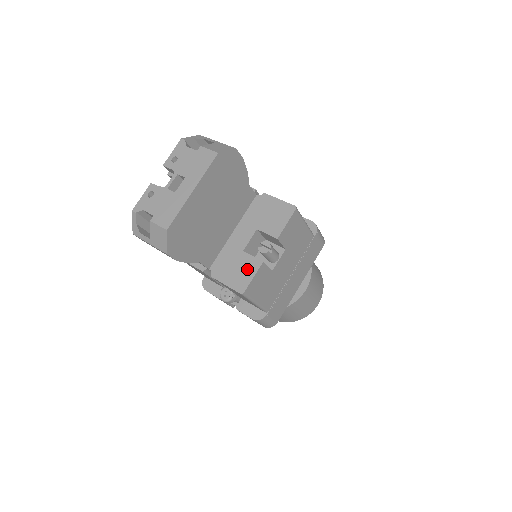
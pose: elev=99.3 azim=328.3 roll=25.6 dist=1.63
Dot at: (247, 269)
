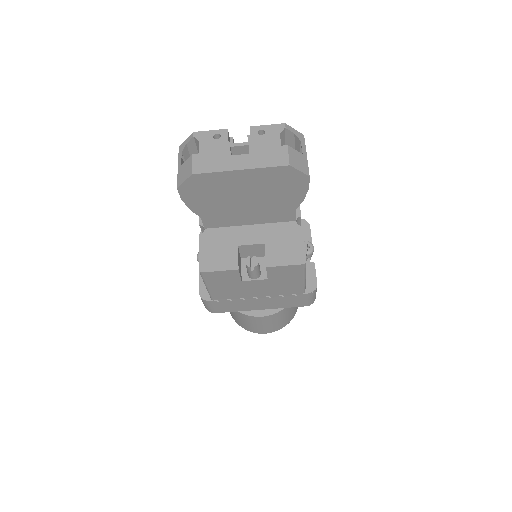
Dot at: (224, 260)
